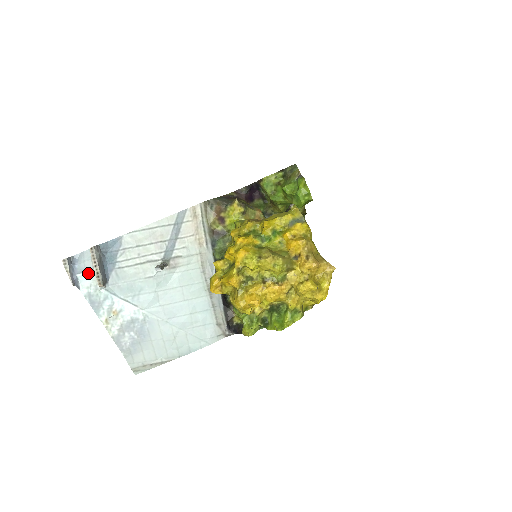
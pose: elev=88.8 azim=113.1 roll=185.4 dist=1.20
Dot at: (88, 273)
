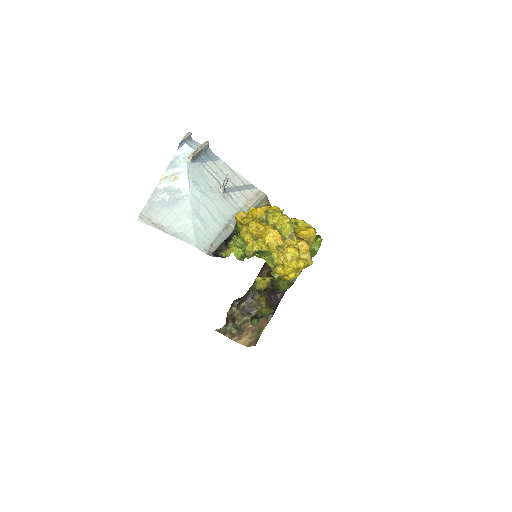
Dot at: (191, 148)
